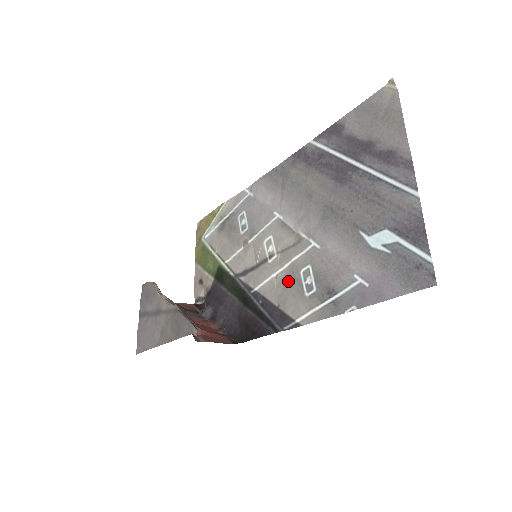
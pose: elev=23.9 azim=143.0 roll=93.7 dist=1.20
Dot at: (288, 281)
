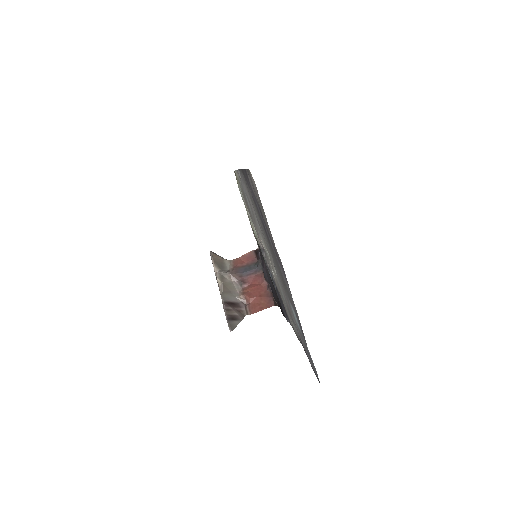
Dot at: (278, 287)
